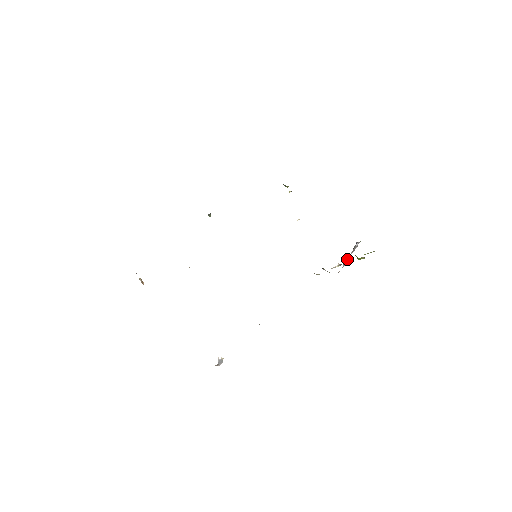
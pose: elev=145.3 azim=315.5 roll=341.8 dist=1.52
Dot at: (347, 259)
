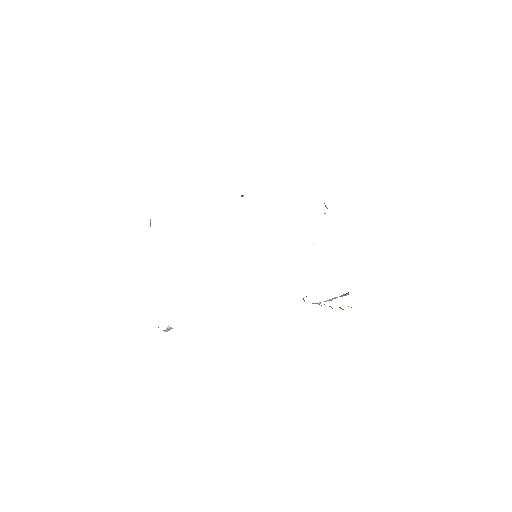
Dot at: (333, 298)
